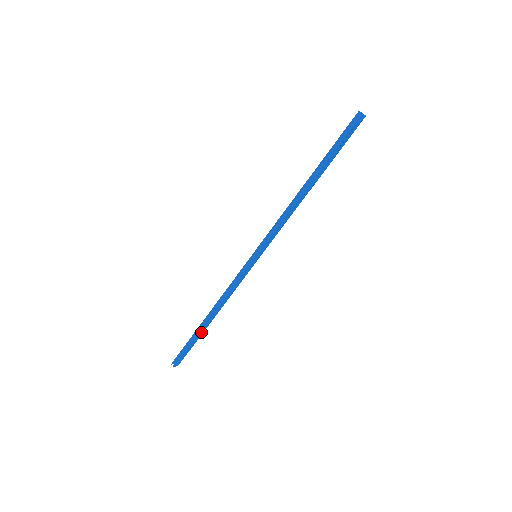
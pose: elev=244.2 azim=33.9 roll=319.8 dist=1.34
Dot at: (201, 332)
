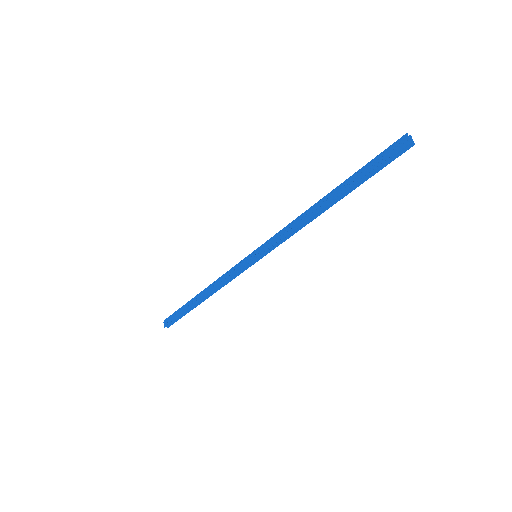
Dot at: occluded
